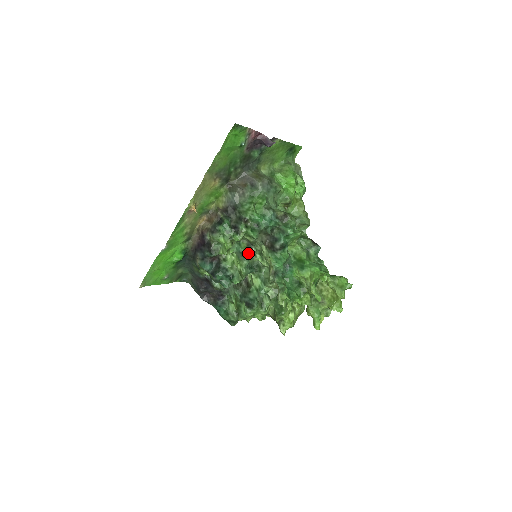
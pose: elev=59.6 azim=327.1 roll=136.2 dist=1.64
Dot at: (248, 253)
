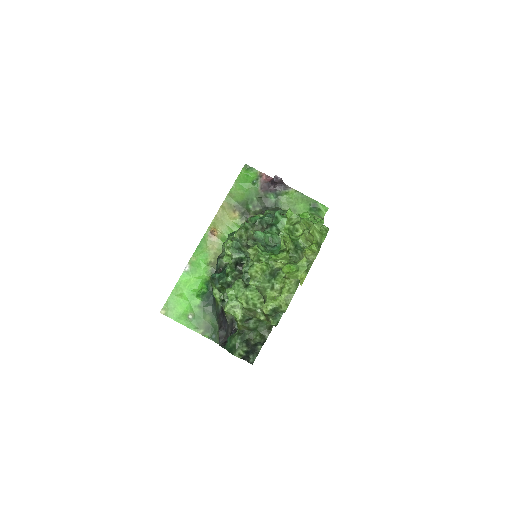
Dot at: (242, 243)
